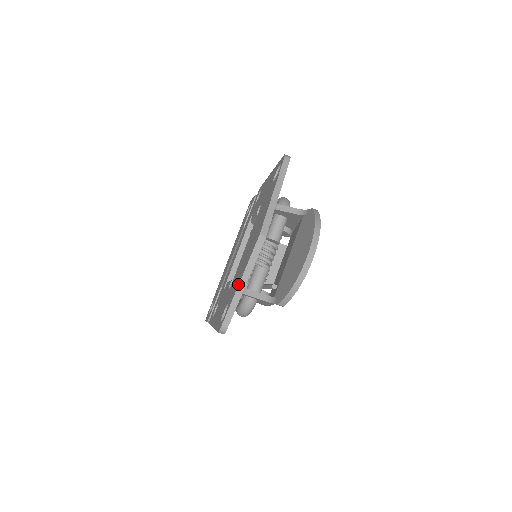
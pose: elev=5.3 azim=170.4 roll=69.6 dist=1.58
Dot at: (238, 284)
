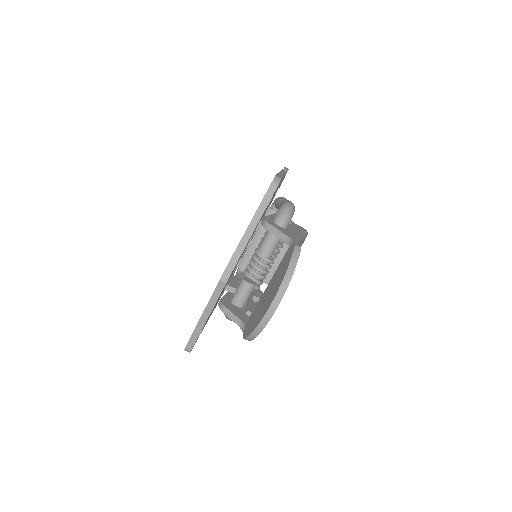
Dot at: (200, 317)
